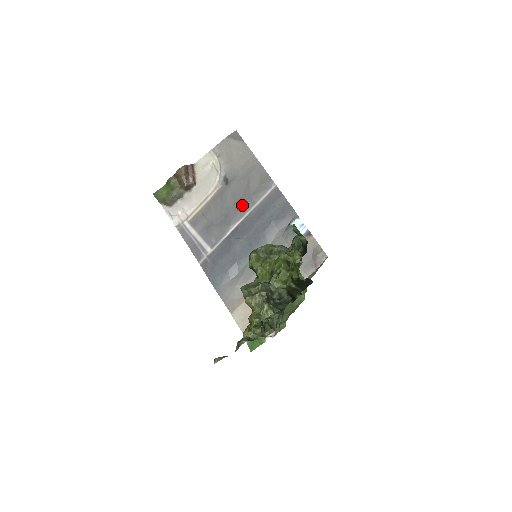
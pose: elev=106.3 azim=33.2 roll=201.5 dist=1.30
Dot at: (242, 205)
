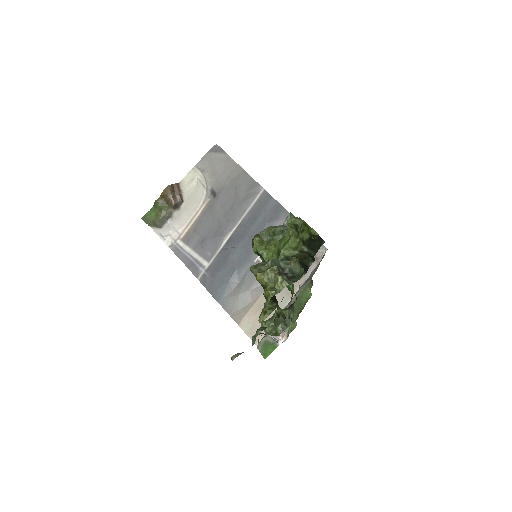
Dot at: (233, 214)
